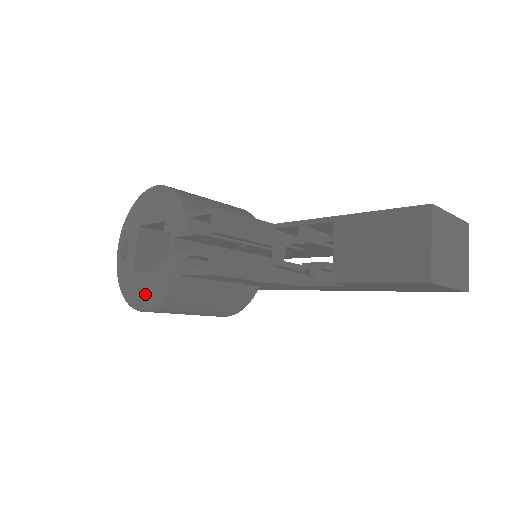
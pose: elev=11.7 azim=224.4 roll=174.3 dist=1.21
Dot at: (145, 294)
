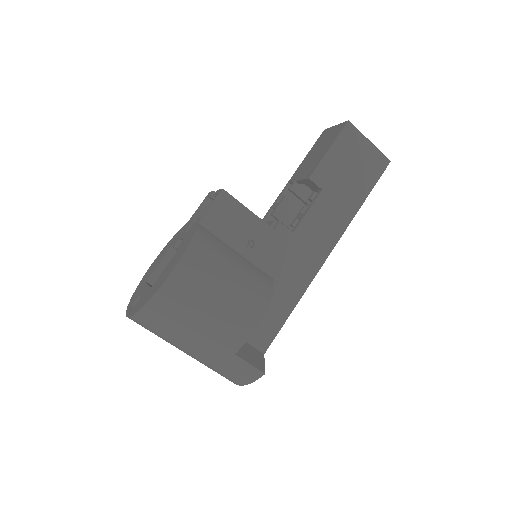
Dot at: (170, 268)
